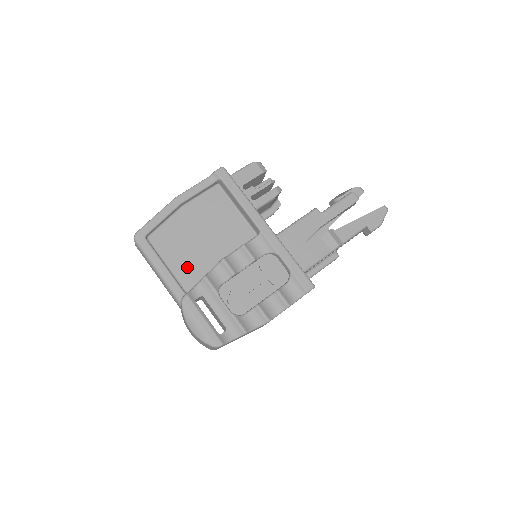
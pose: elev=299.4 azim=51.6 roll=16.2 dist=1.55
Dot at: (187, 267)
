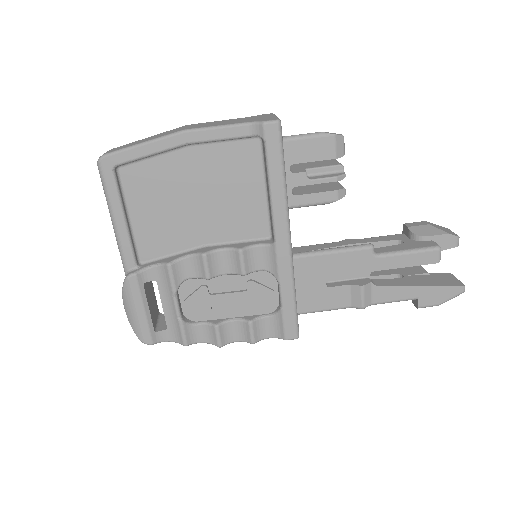
Dot at: (156, 232)
